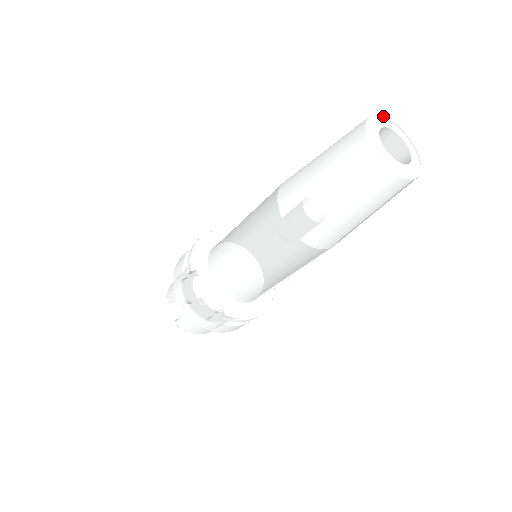
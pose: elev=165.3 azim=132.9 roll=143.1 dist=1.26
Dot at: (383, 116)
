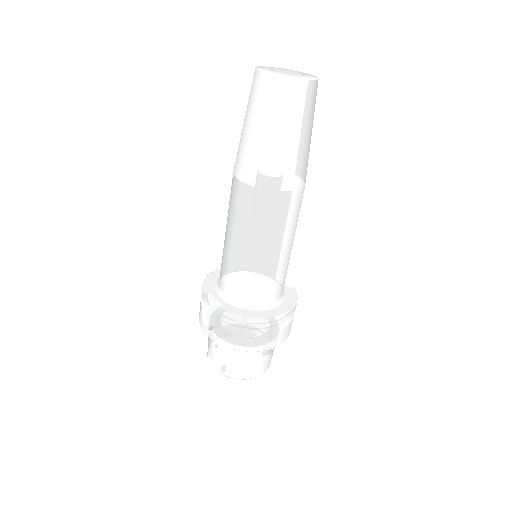
Dot at: occluded
